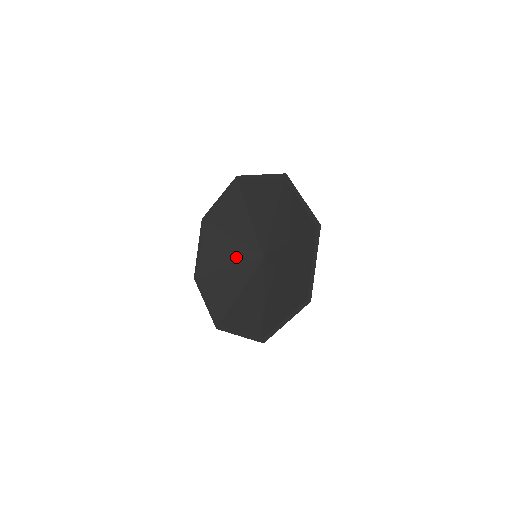
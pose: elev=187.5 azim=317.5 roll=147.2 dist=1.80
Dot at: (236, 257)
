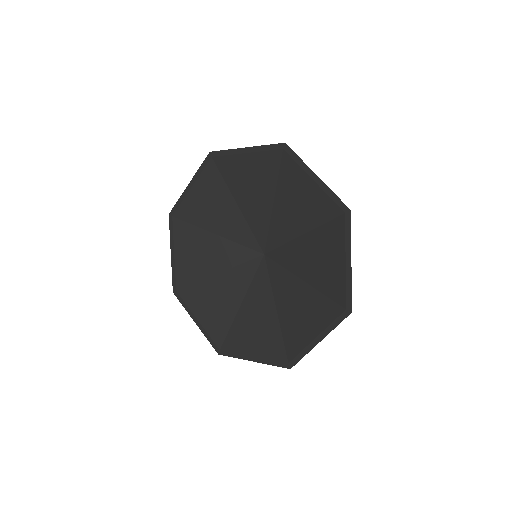
Dot at: (239, 285)
